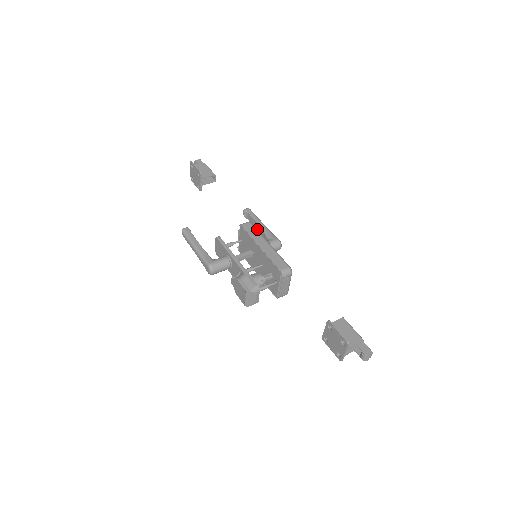
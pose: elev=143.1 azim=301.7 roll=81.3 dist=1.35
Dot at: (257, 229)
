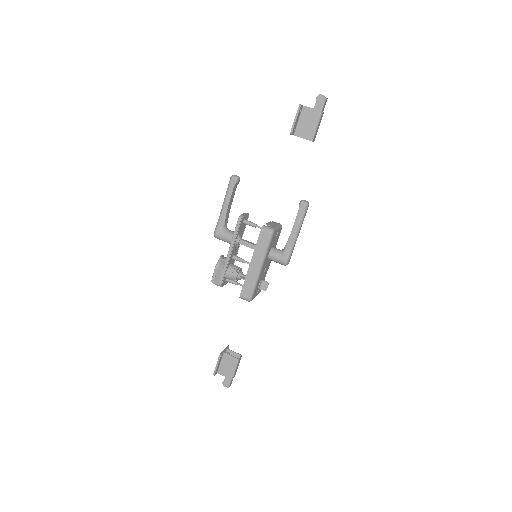
Dot at: occluded
